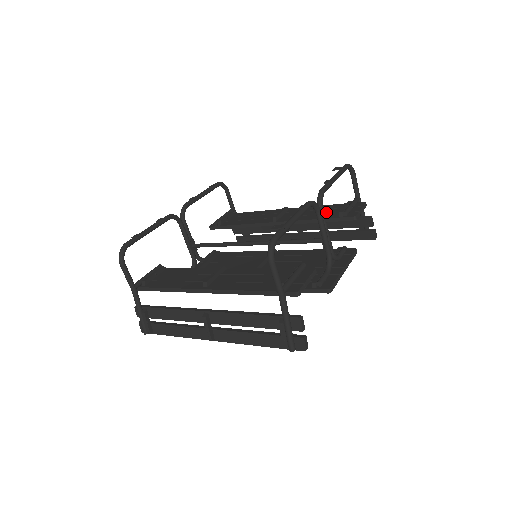
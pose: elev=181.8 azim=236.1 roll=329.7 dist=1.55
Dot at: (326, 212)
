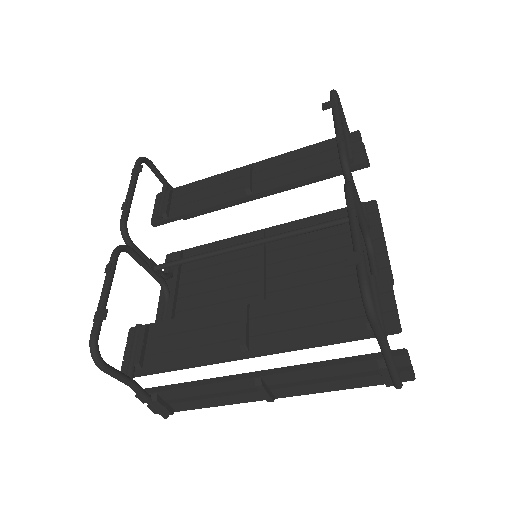
Dot at: (315, 161)
